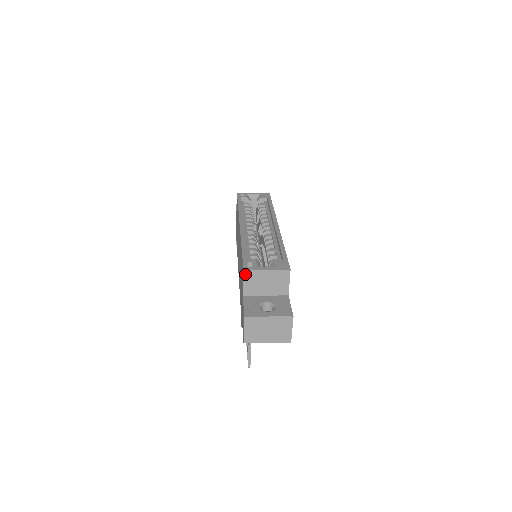
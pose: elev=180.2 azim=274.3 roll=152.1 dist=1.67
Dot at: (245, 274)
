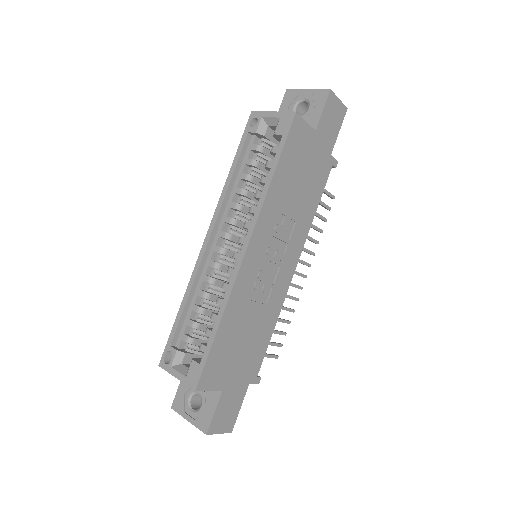
Dot at: occluded
